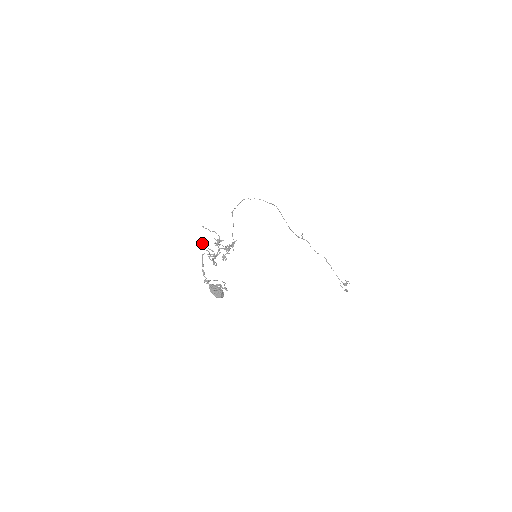
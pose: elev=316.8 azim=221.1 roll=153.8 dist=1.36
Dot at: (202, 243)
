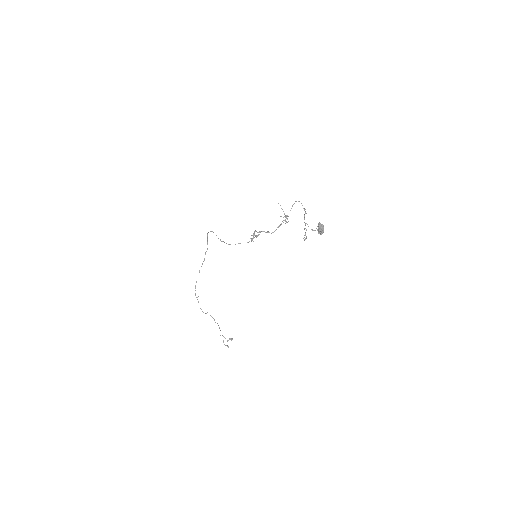
Dot at: (301, 203)
